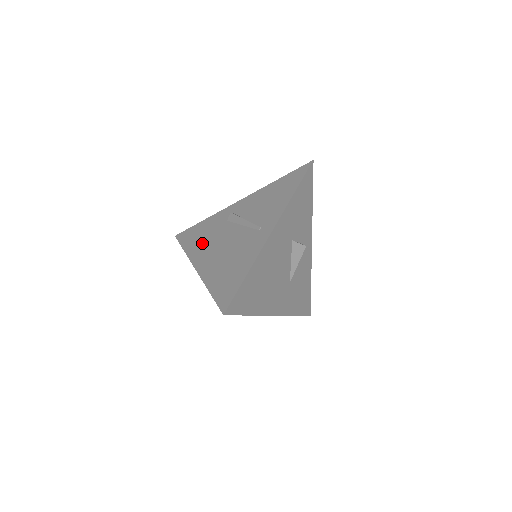
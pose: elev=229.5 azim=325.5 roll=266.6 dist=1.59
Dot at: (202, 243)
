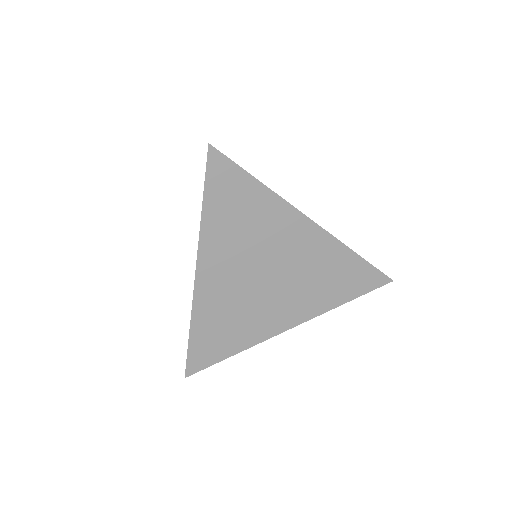
Dot at: occluded
